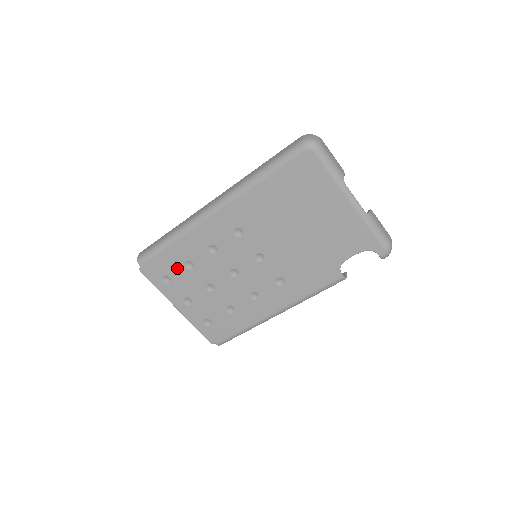
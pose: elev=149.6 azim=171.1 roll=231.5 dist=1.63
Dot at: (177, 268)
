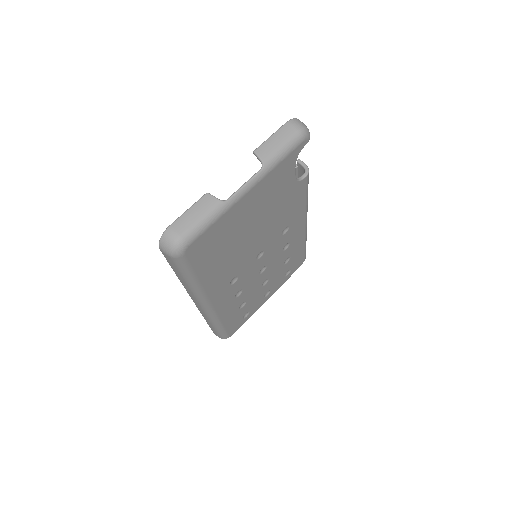
Dot at: (241, 312)
